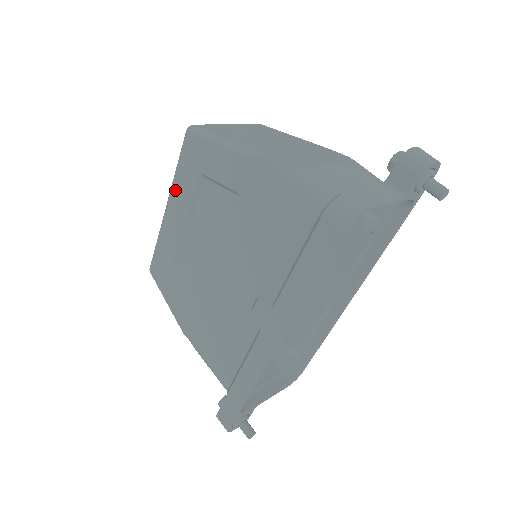
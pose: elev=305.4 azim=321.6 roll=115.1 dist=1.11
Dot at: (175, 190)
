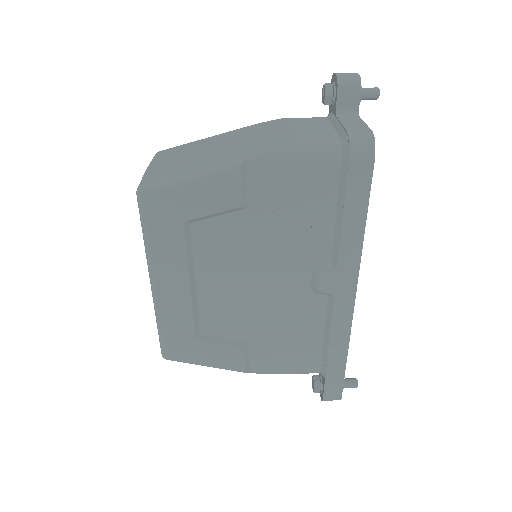
Dot at: (158, 260)
